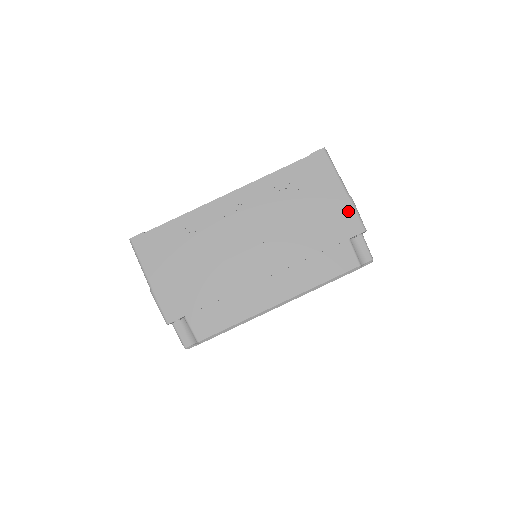
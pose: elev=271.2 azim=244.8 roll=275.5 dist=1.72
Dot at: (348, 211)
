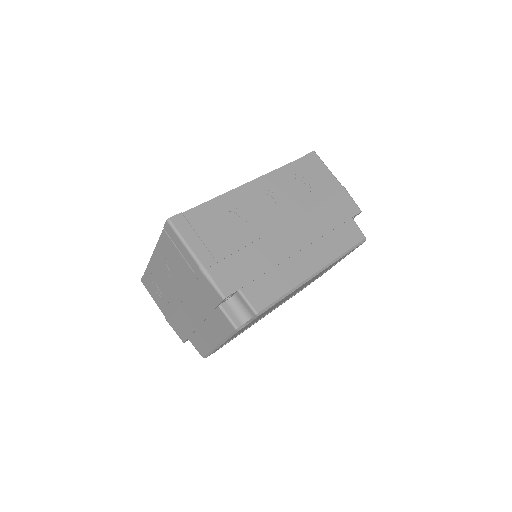
Dot at: (346, 196)
